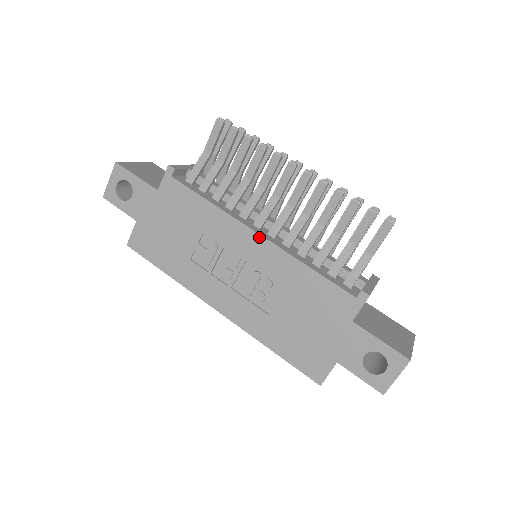
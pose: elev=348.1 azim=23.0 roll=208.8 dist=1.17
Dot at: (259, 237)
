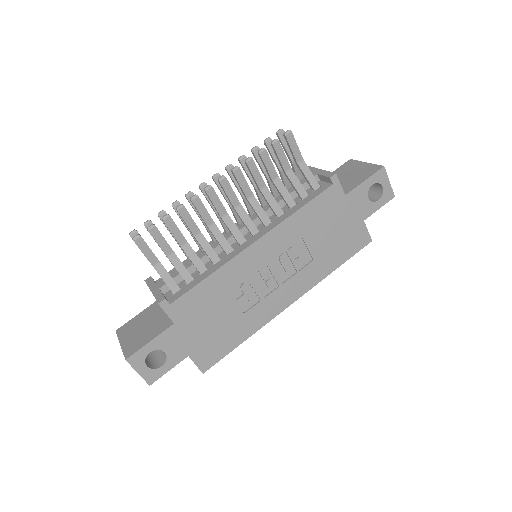
Dot at: (258, 242)
